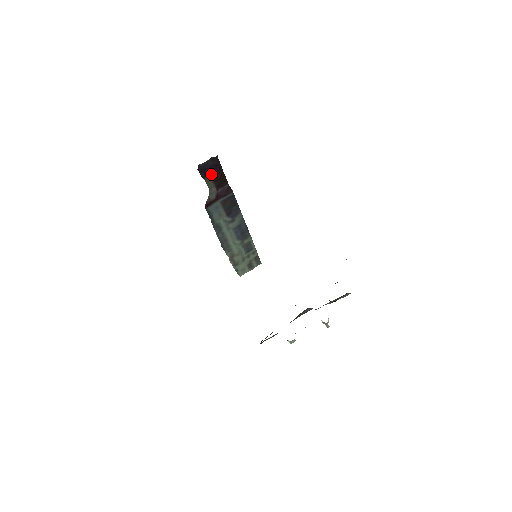
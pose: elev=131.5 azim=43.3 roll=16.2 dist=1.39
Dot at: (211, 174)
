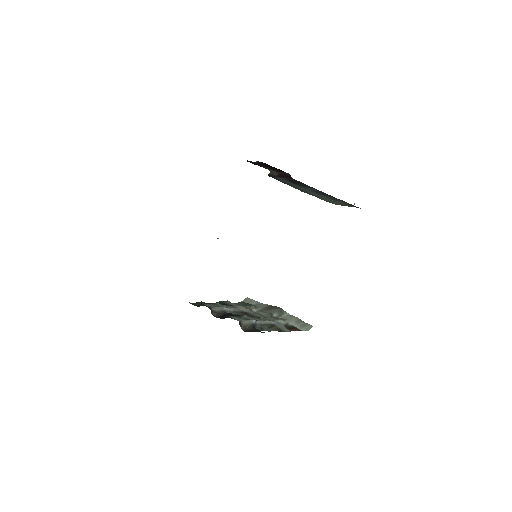
Dot at: (264, 166)
